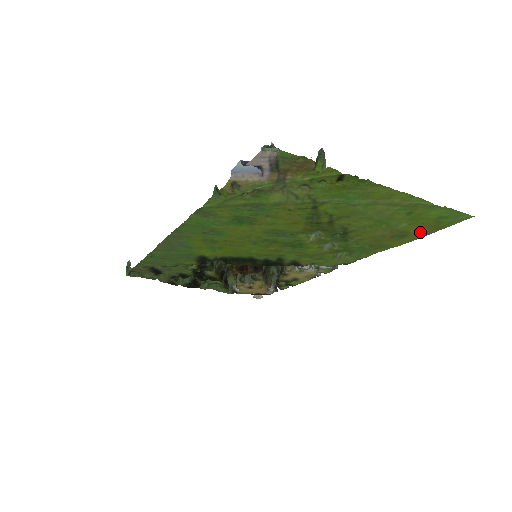
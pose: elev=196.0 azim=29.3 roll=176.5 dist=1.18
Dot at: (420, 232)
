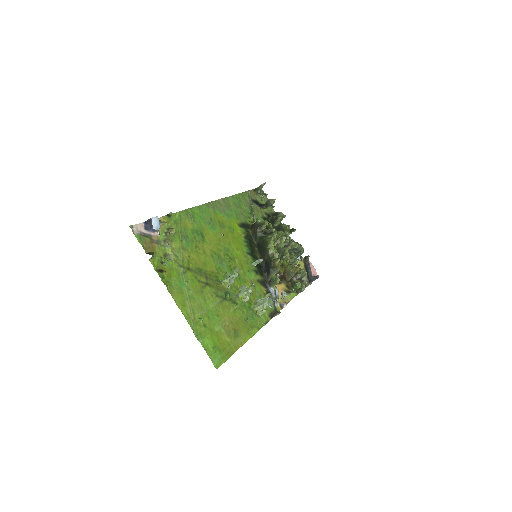
Dot at: (231, 344)
